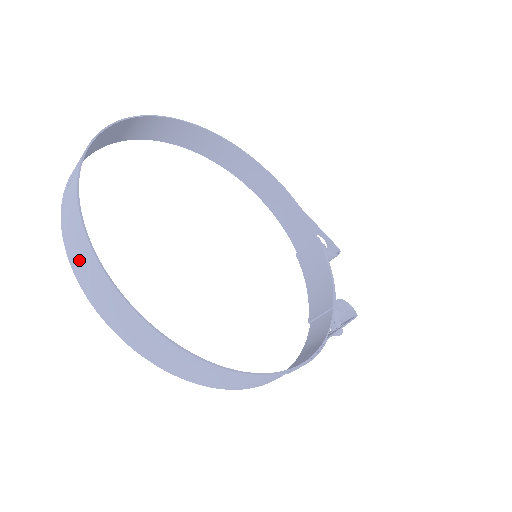
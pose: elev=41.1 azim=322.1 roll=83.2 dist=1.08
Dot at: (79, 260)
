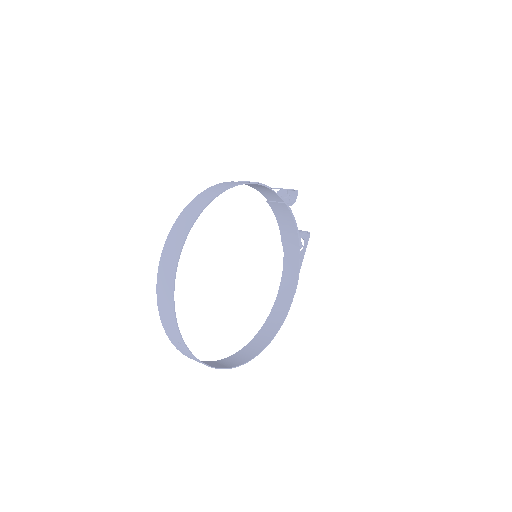
Dot at: occluded
